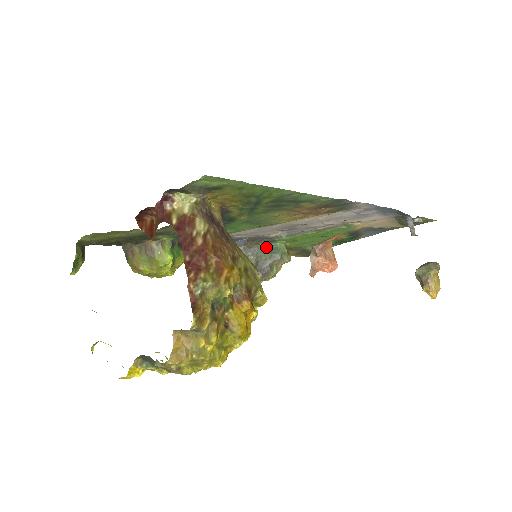
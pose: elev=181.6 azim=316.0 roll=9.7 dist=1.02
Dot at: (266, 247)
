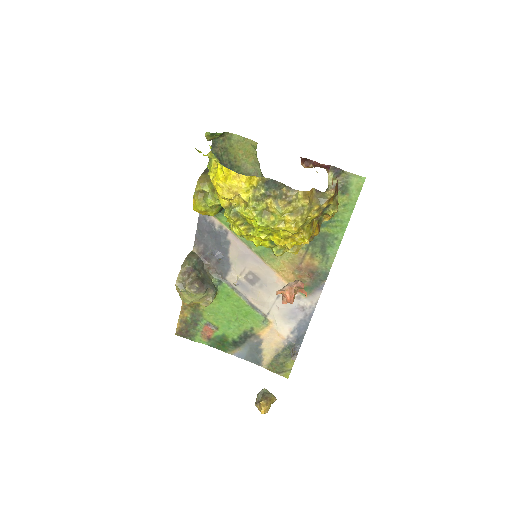
Dot at: (212, 280)
